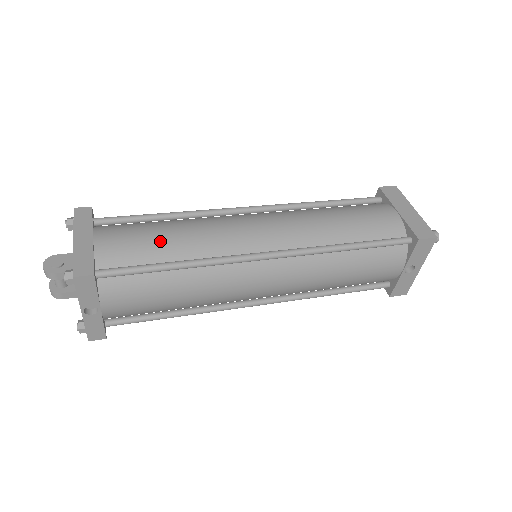
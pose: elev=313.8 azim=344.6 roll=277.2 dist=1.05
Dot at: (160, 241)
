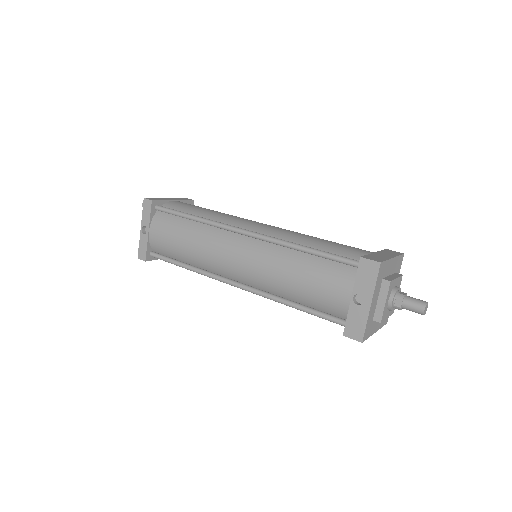
Dot at: (199, 209)
